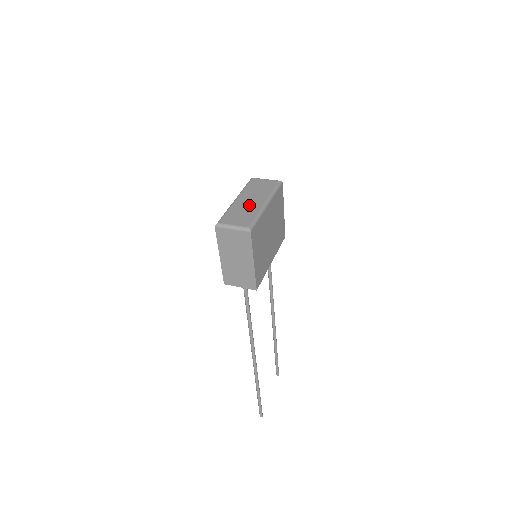
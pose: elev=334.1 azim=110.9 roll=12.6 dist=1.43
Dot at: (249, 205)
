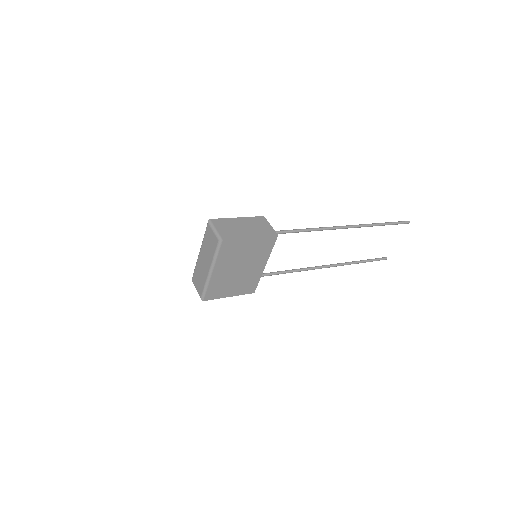
Dot at: (203, 269)
